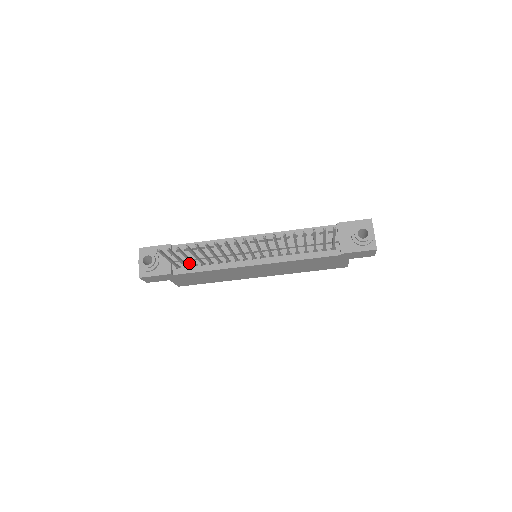
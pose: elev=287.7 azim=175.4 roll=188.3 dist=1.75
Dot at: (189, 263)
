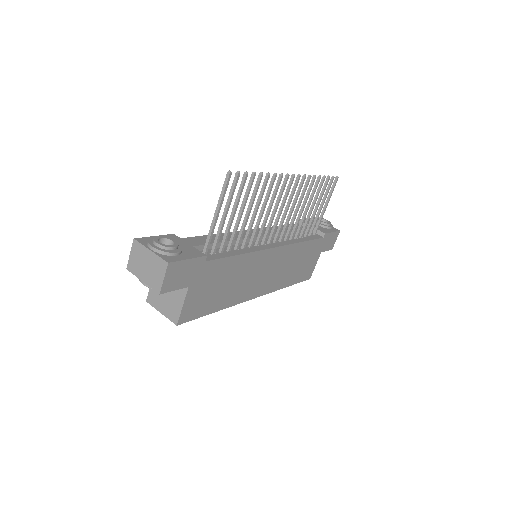
Dot at: (212, 251)
